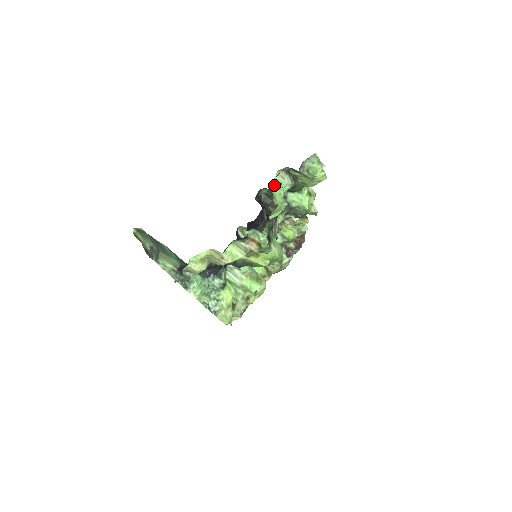
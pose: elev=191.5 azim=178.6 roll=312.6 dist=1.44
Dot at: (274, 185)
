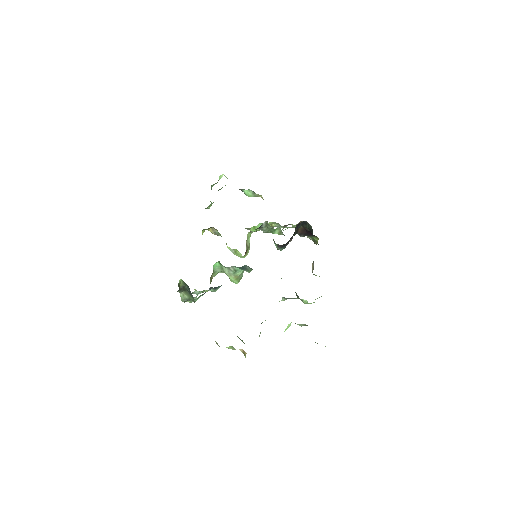
Dot at: occluded
